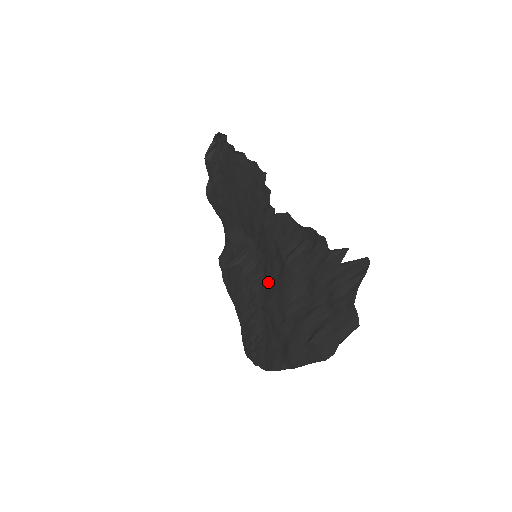
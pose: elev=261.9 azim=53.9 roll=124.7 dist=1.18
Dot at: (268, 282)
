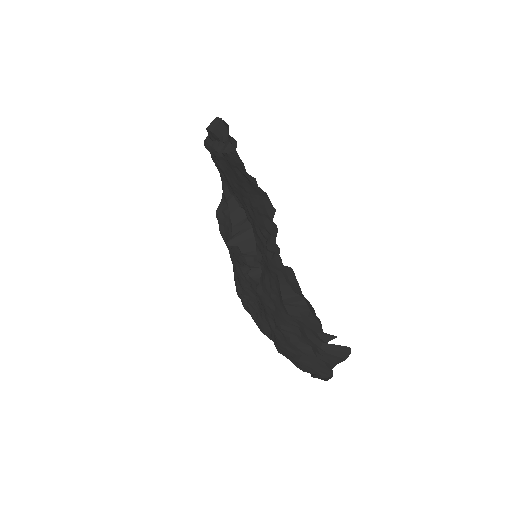
Dot at: (266, 289)
